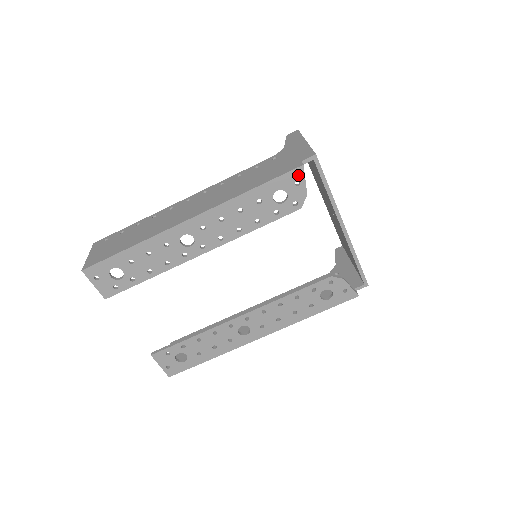
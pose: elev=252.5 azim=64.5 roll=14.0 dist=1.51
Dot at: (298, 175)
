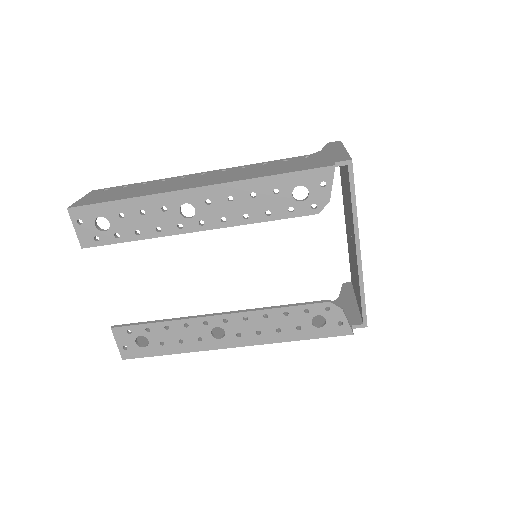
Dot at: (326, 175)
